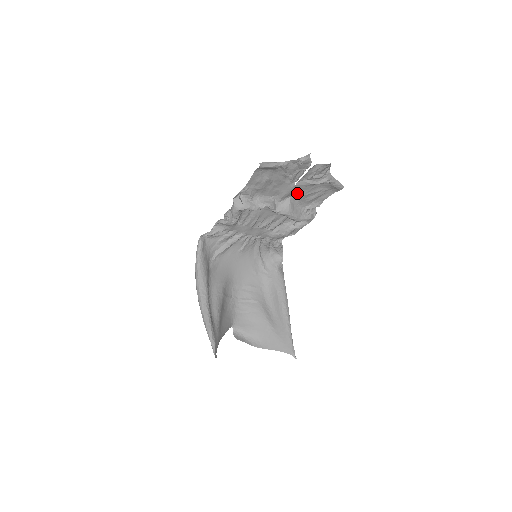
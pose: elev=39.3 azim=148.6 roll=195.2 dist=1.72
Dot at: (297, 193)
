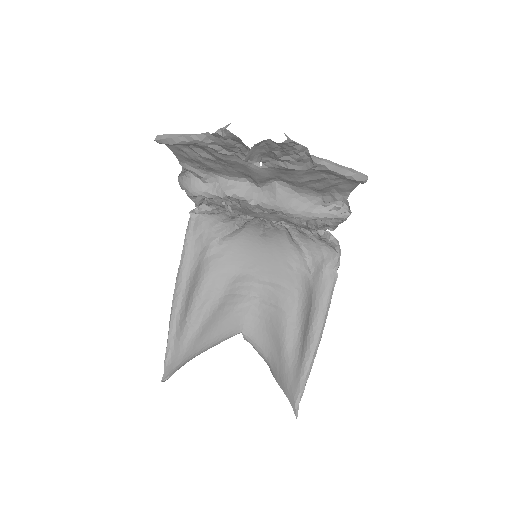
Dot at: (283, 177)
